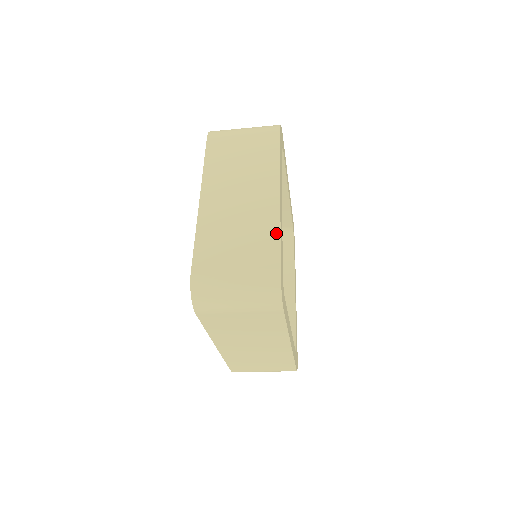
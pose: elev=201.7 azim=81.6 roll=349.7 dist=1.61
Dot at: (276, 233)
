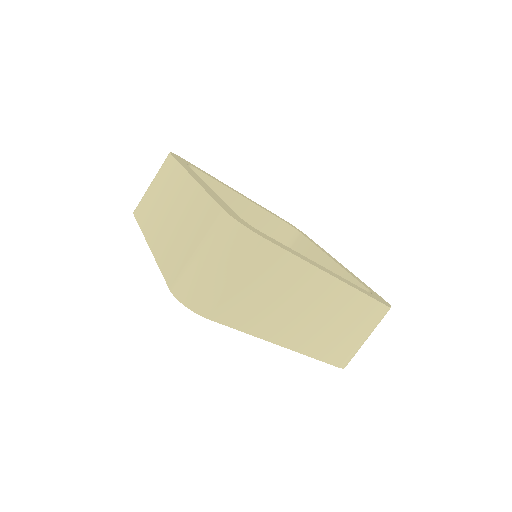
Dot at: occluded
